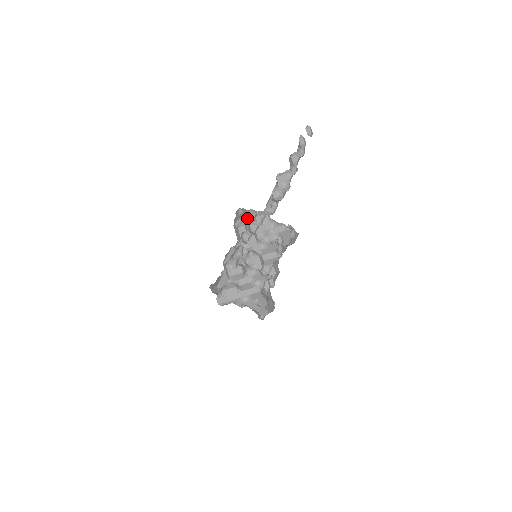
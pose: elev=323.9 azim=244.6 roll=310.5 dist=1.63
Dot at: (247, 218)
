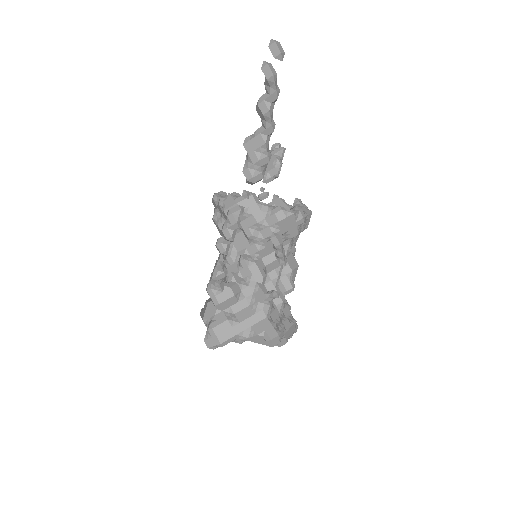
Dot at: (224, 210)
